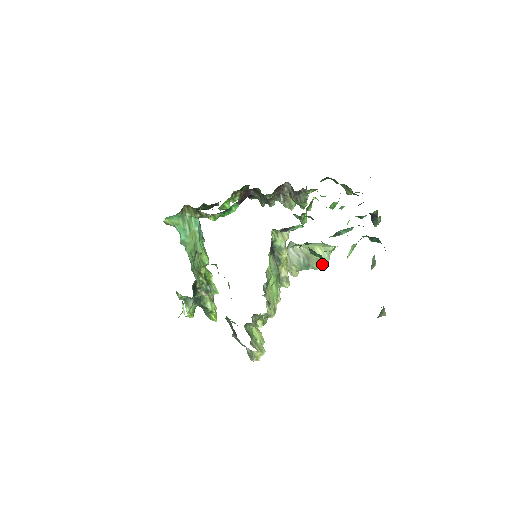
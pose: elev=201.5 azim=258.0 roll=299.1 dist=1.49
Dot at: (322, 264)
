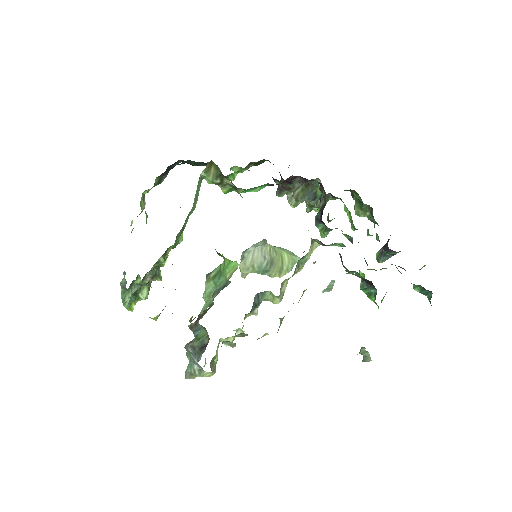
Dot at: (283, 274)
